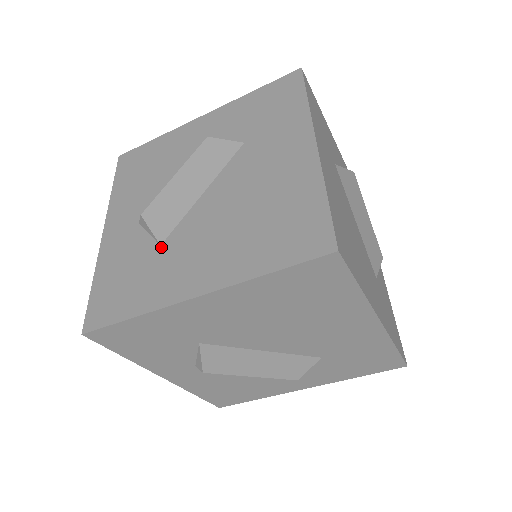
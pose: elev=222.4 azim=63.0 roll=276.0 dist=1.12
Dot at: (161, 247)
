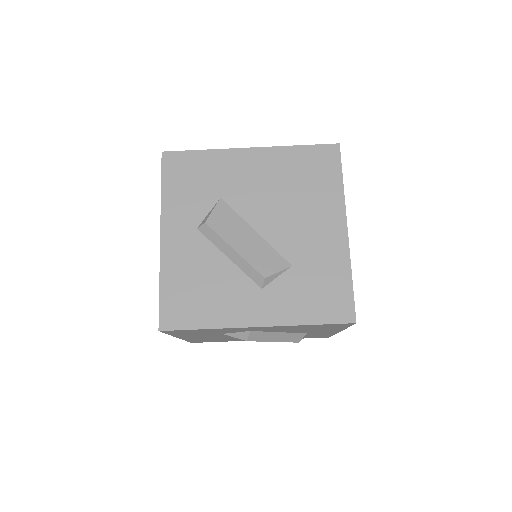
Dot at: occluded
